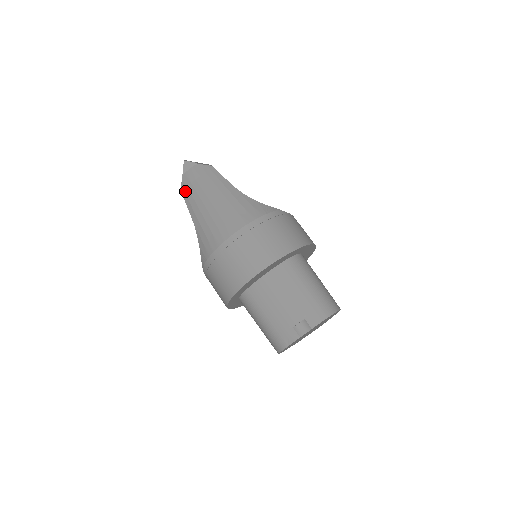
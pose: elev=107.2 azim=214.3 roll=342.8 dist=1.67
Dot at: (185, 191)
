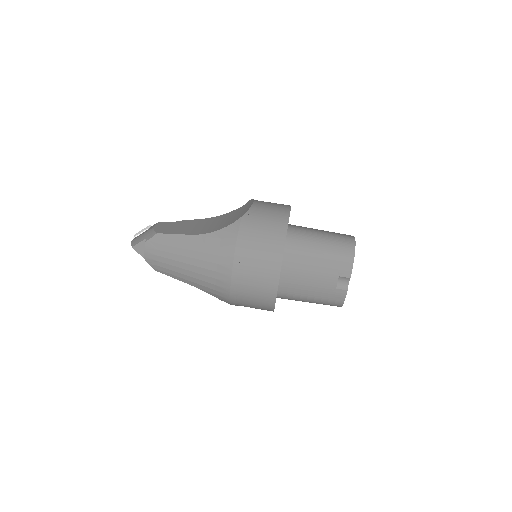
Dot at: (160, 270)
